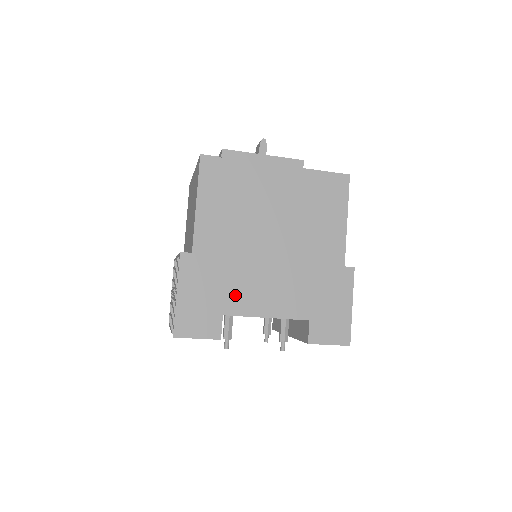
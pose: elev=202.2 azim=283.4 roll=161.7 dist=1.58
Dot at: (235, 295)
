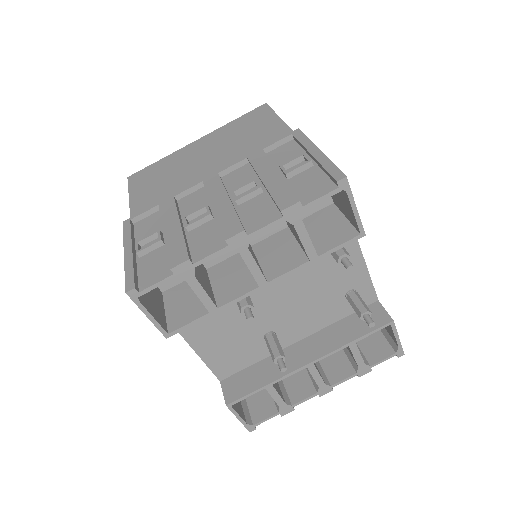
Dot at: occluded
